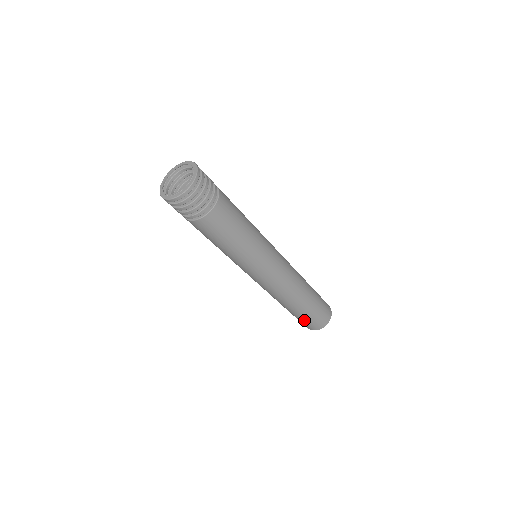
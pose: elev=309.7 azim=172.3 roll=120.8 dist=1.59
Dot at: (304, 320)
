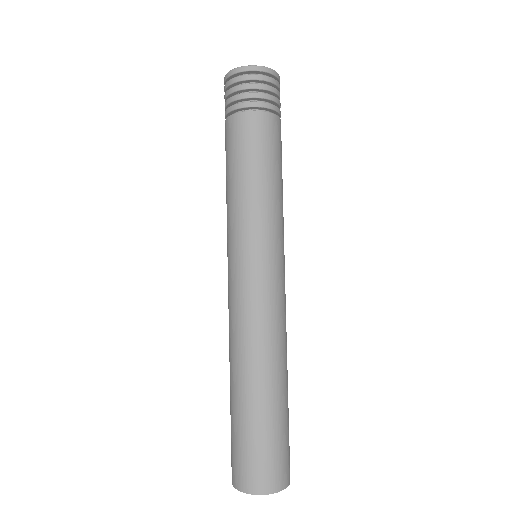
Dot at: (276, 441)
